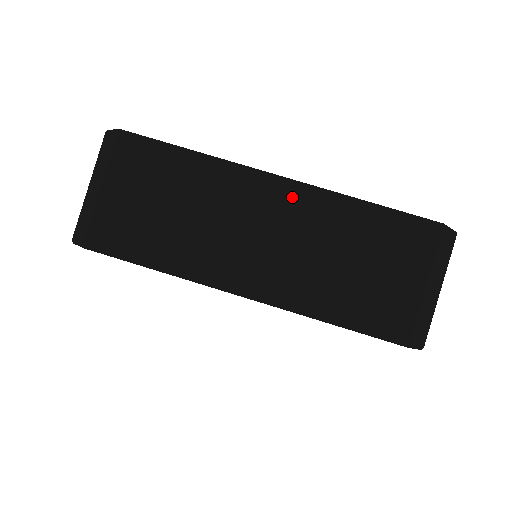
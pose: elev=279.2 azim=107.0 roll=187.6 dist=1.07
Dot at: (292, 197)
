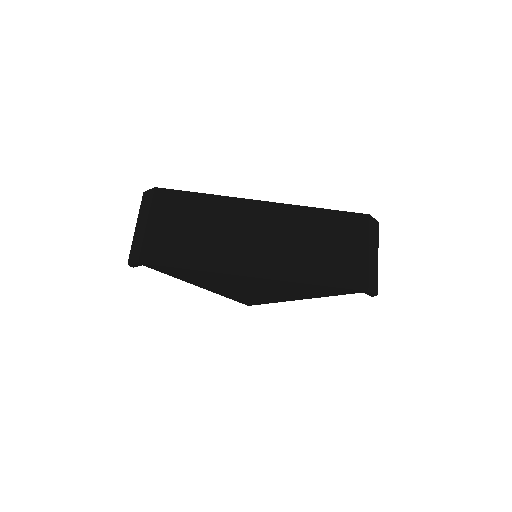
Dot at: (274, 211)
